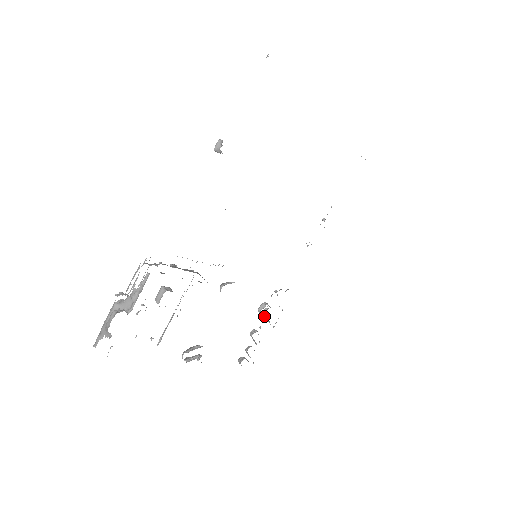
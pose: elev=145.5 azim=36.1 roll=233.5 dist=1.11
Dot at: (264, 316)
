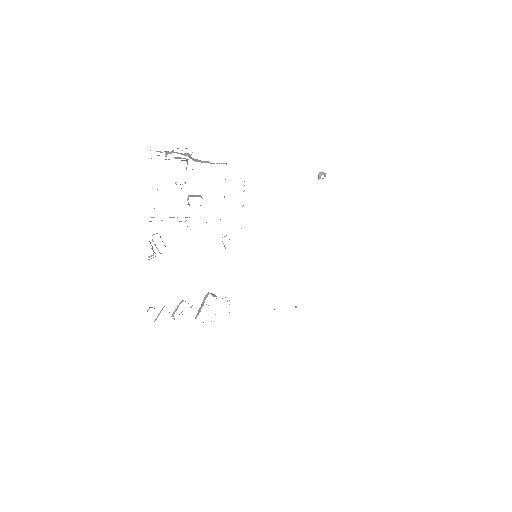
Dot at: occluded
